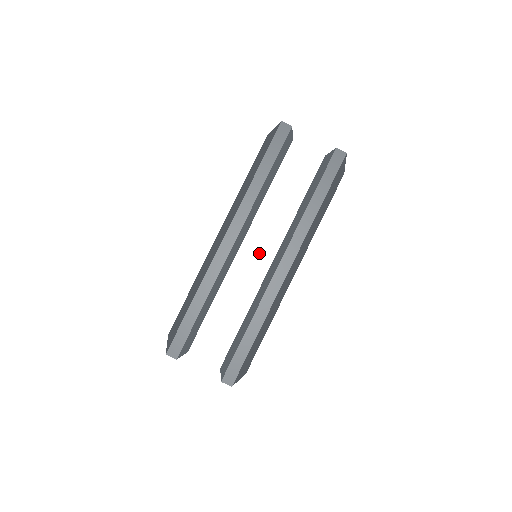
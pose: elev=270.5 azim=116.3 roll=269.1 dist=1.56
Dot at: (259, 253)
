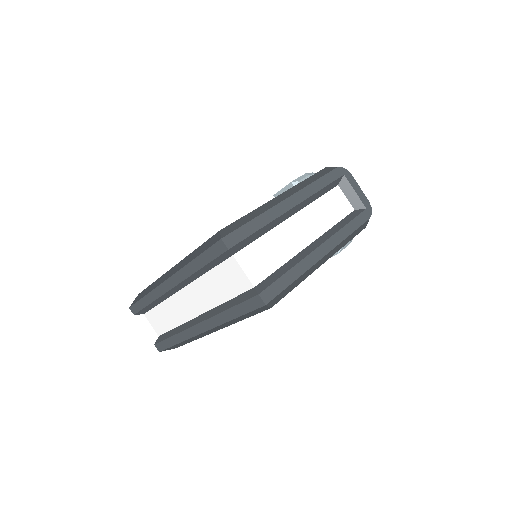
Dot at: (190, 304)
